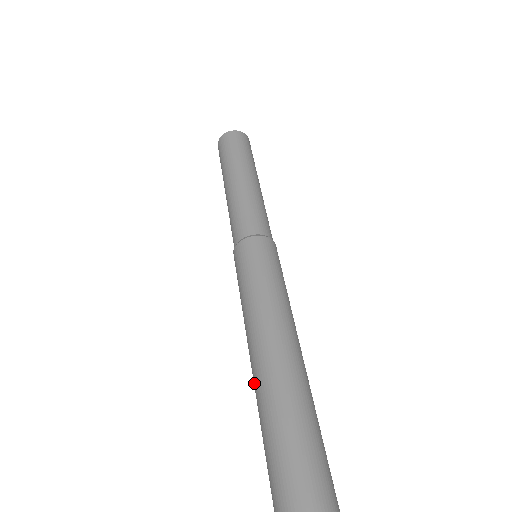
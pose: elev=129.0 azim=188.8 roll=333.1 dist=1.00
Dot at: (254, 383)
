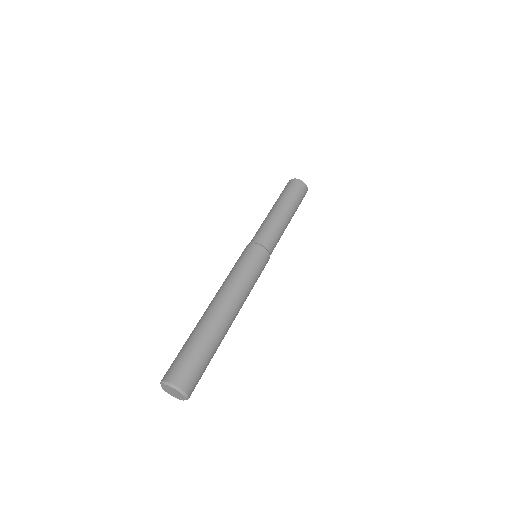
Dot at: occluded
